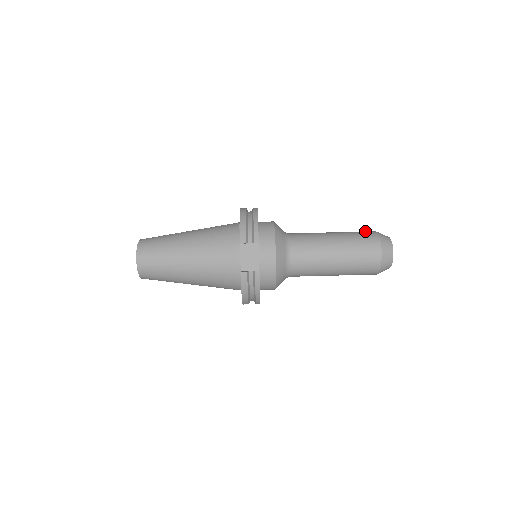
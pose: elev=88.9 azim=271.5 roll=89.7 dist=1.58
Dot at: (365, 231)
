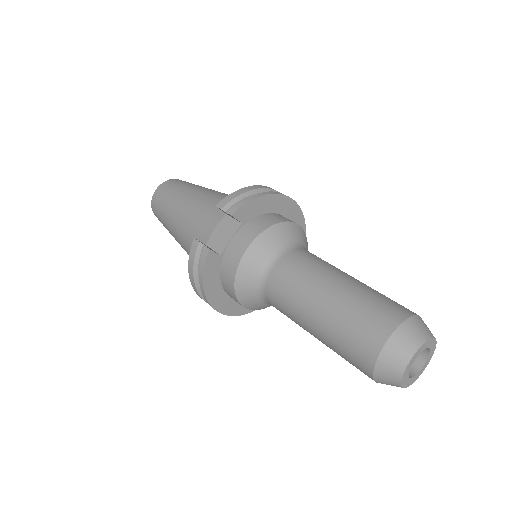
Dot at: occluded
